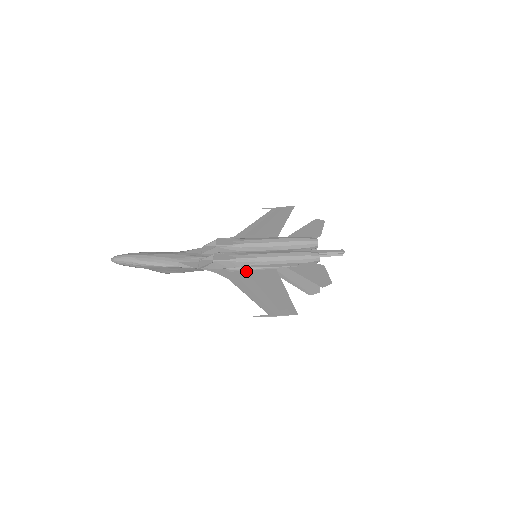
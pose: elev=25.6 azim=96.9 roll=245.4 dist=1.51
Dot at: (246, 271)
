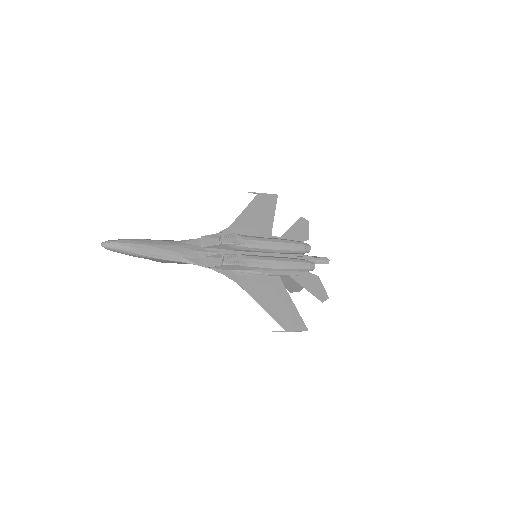
Dot at: (253, 276)
